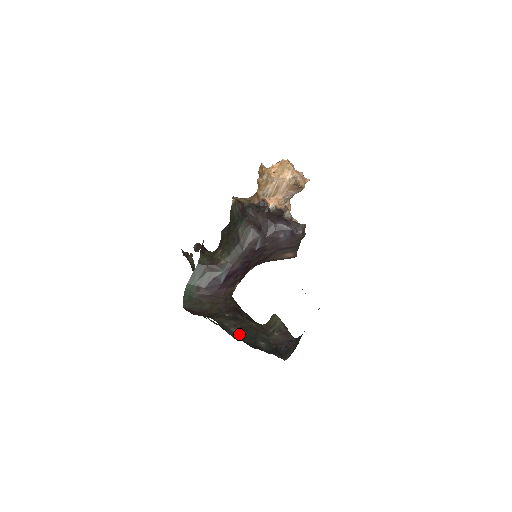
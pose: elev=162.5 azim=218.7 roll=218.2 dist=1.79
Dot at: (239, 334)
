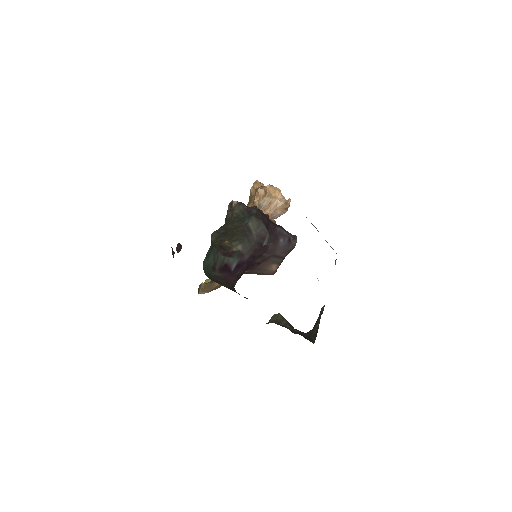
Dot at: occluded
